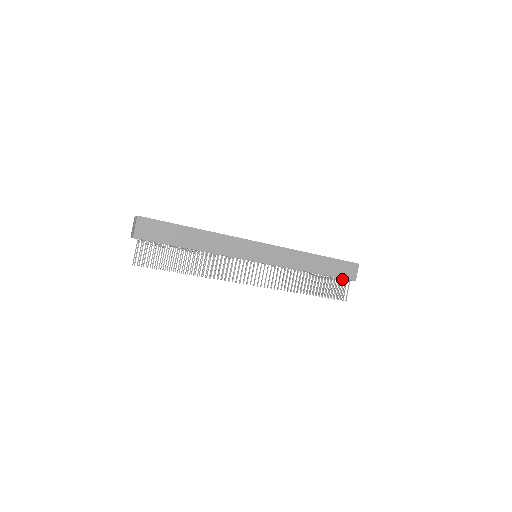
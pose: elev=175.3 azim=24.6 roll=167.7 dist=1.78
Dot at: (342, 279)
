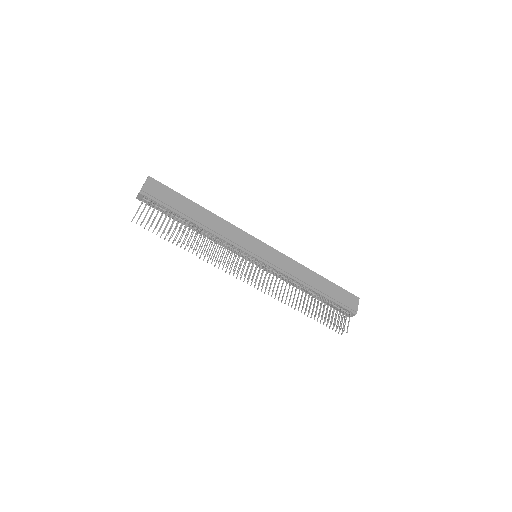
Dot at: (342, 313)
